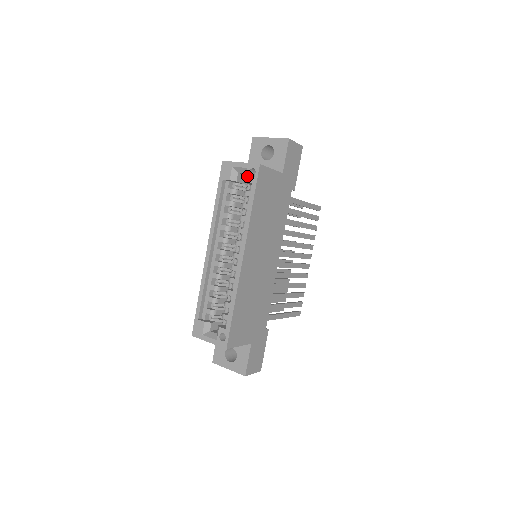
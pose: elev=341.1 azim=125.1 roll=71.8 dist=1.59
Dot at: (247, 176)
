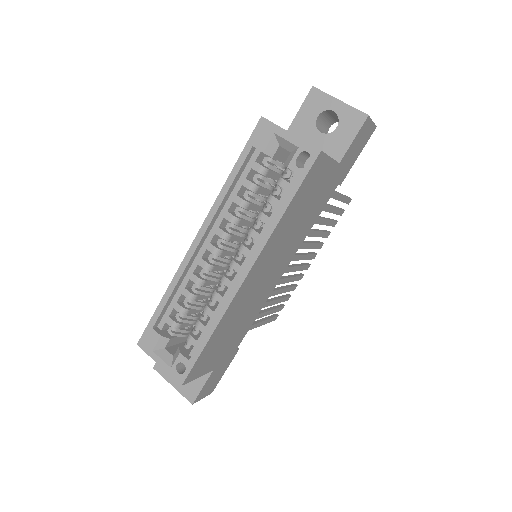
Dot at: (294, 160)
